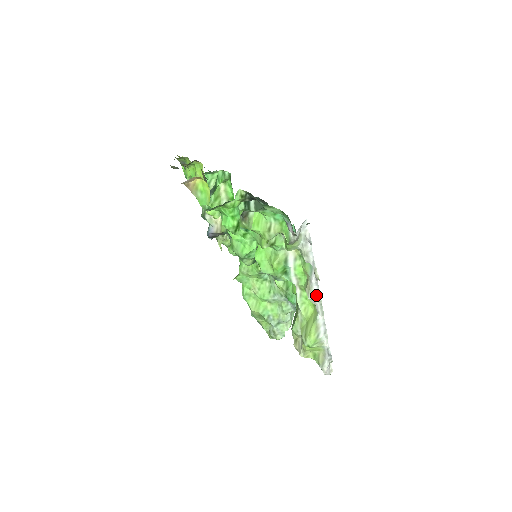
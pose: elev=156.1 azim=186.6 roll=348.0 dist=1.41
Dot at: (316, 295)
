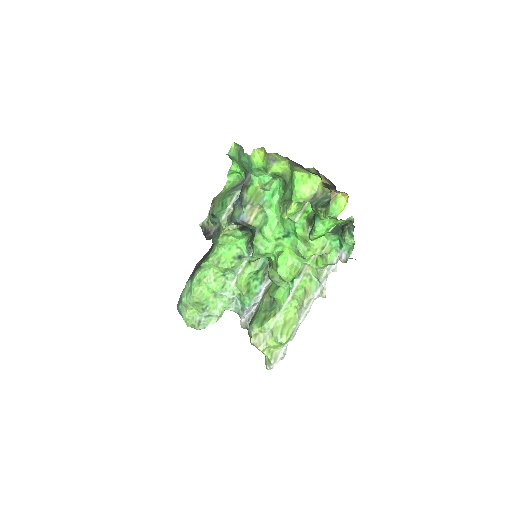
Dot at: (309, 307)
